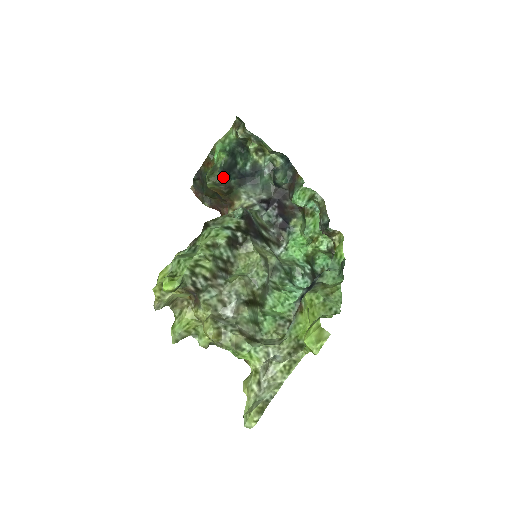
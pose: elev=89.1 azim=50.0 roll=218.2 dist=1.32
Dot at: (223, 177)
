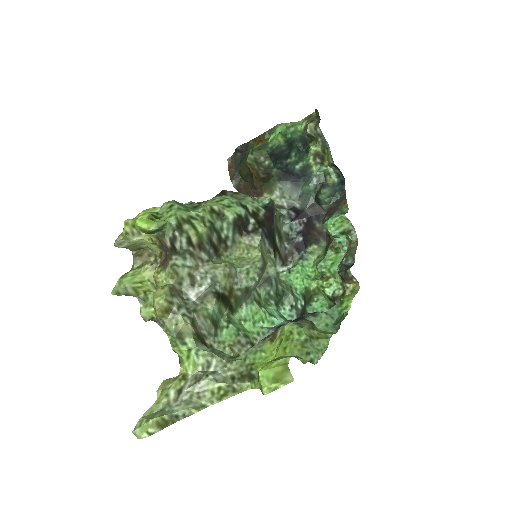
Dot at: (268, 159)
